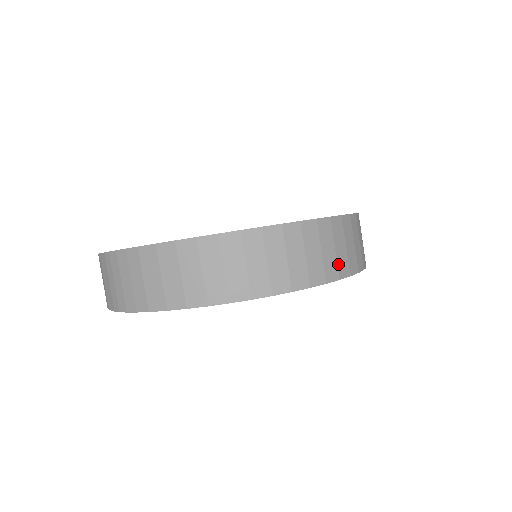
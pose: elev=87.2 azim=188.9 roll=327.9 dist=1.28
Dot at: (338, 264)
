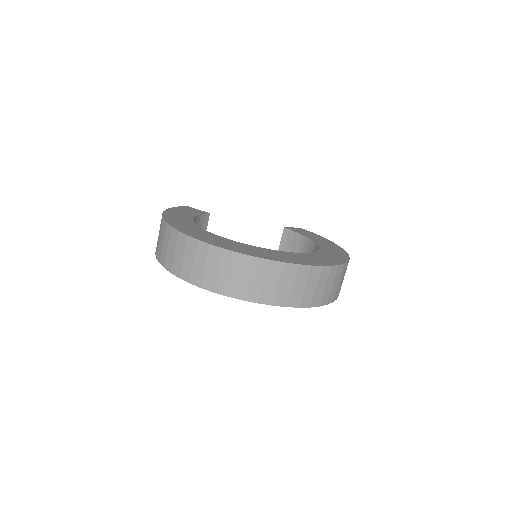
Dot at: (246, 290)
